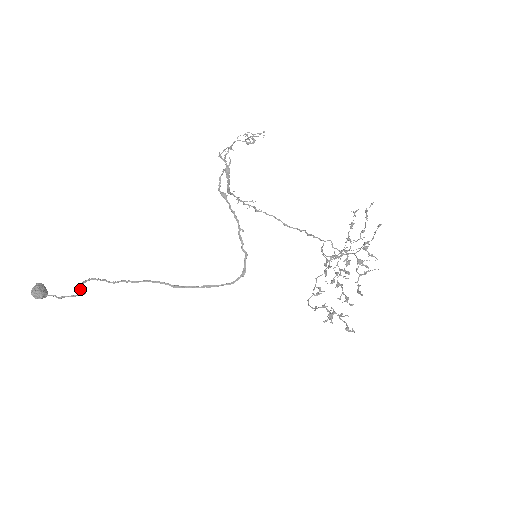
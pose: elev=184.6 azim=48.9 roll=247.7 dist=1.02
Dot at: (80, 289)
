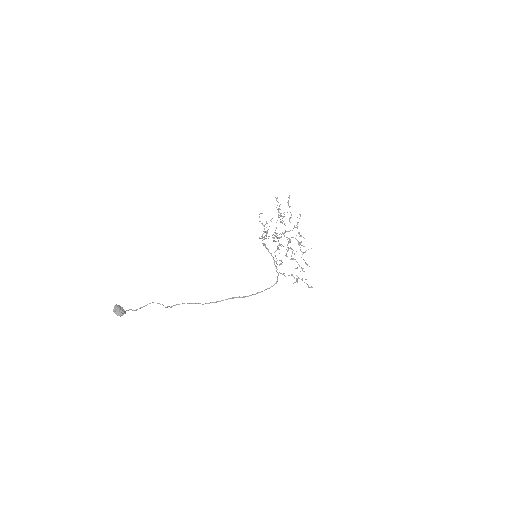
Dot at: occluded
